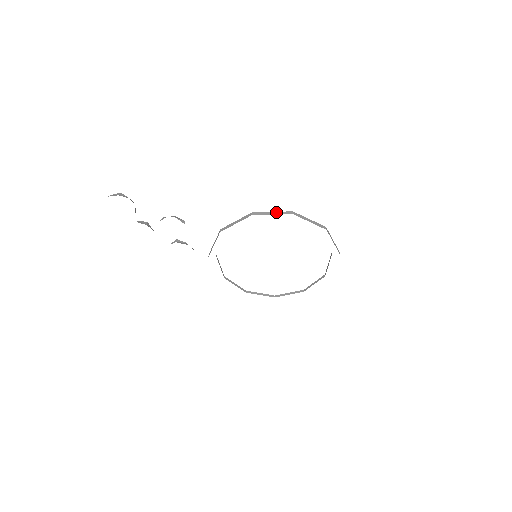
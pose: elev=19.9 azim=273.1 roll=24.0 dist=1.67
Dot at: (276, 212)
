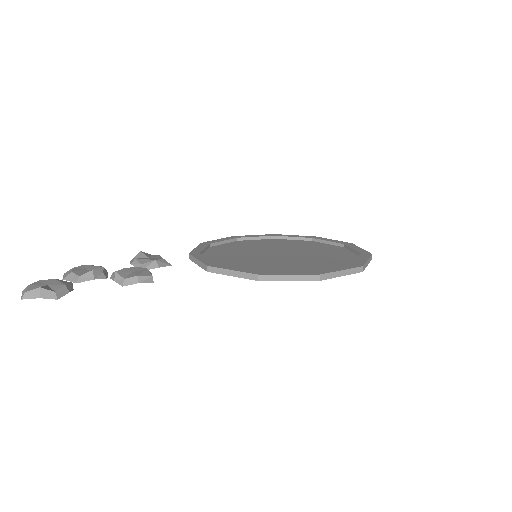
Dot at: (294, 276)
